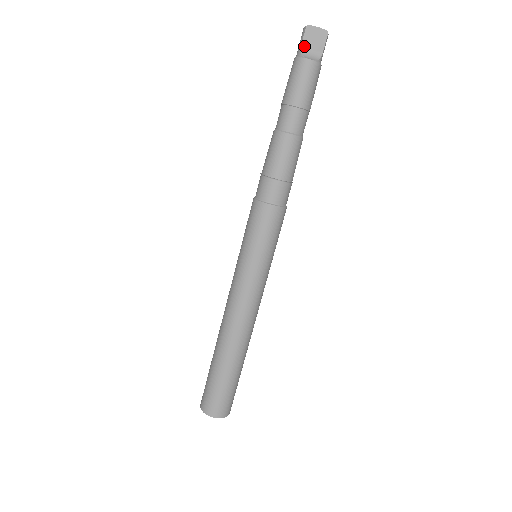
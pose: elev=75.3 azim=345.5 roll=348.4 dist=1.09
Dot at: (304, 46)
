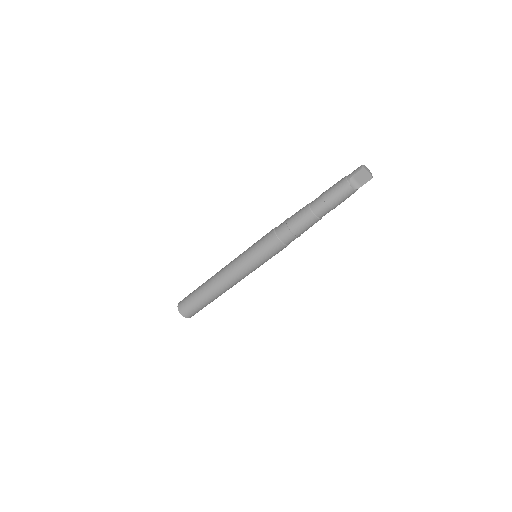
Dot at: (354, 177)
